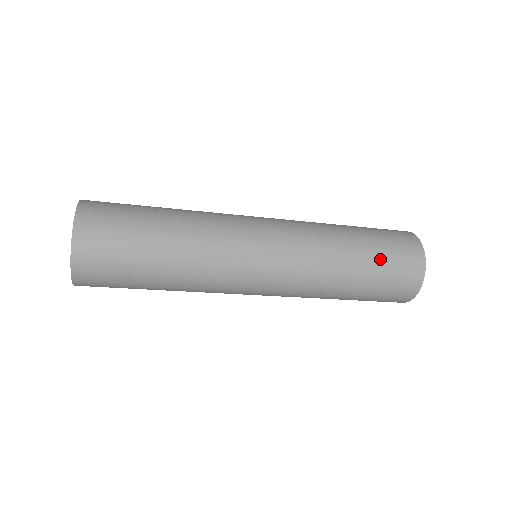
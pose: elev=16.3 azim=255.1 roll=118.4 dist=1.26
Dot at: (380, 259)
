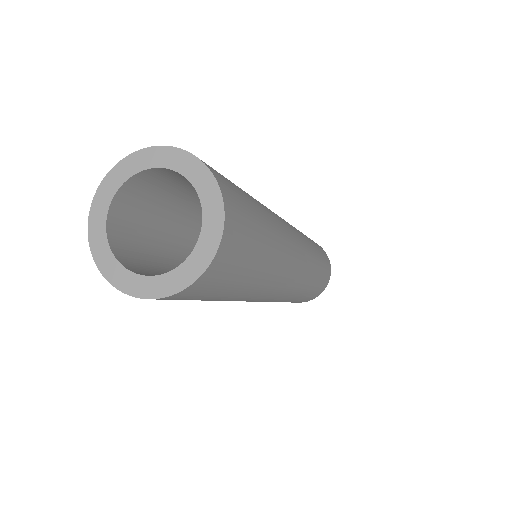
Dot at: (317, 246)
